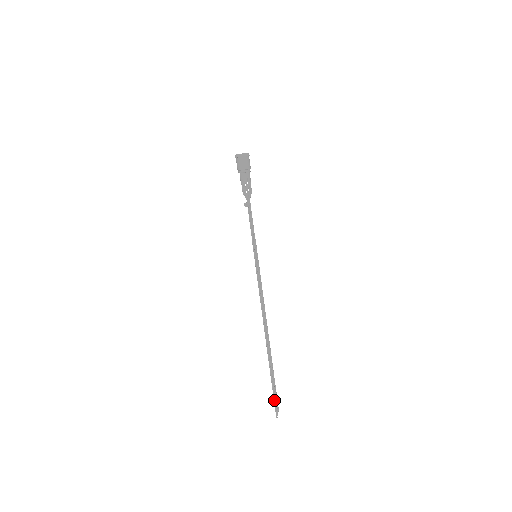
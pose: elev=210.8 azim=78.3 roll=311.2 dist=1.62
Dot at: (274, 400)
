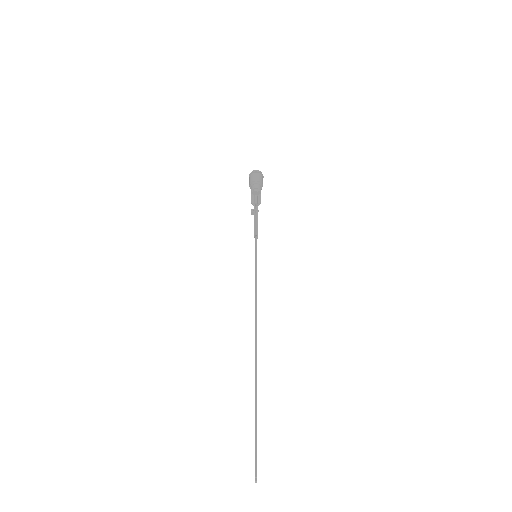
Dot at: (255, 441)
